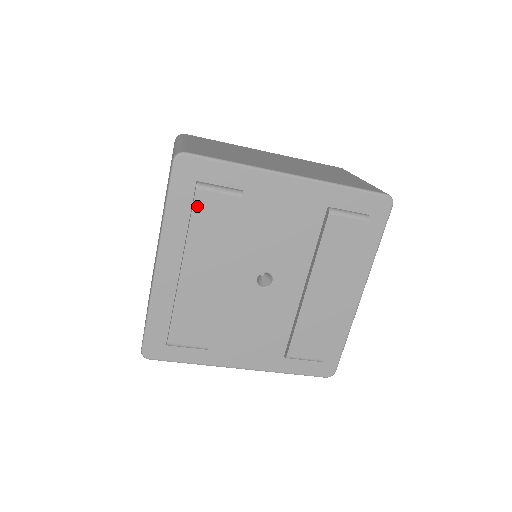
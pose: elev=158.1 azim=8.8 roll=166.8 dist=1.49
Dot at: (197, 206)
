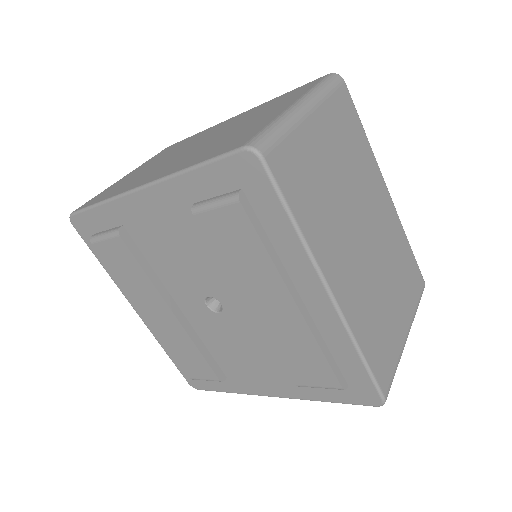
Dot at: (105, 258)
